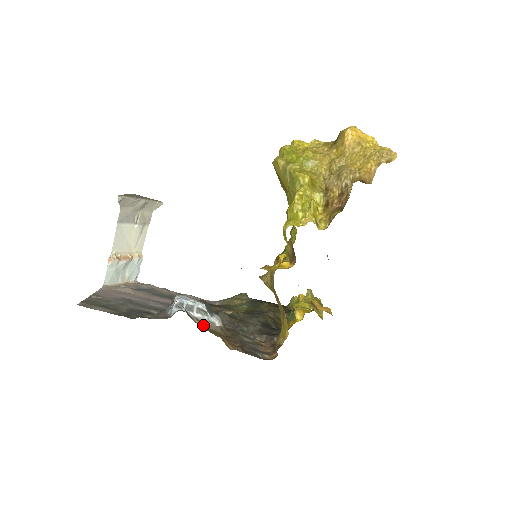
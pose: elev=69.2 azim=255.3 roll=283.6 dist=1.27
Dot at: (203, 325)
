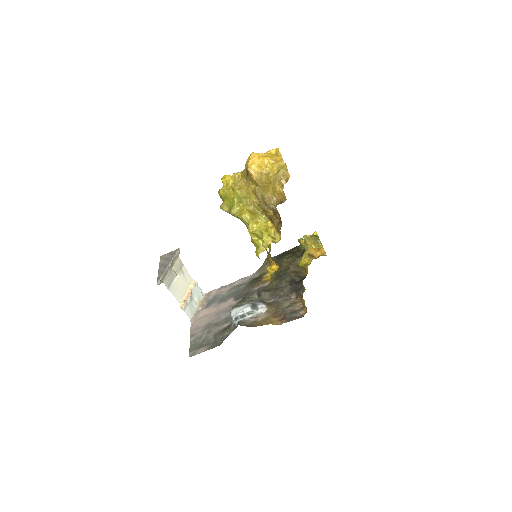
Dot at: (256, 320)
